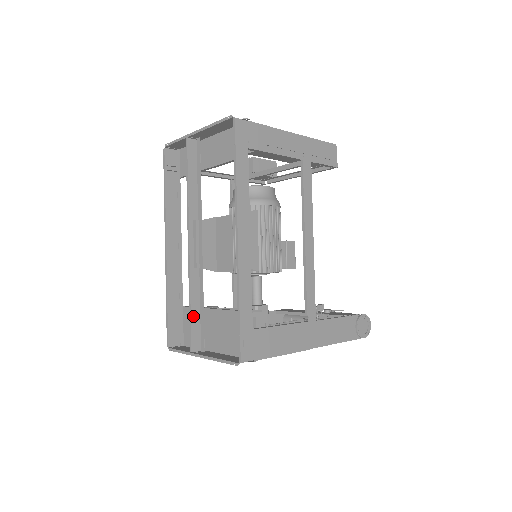
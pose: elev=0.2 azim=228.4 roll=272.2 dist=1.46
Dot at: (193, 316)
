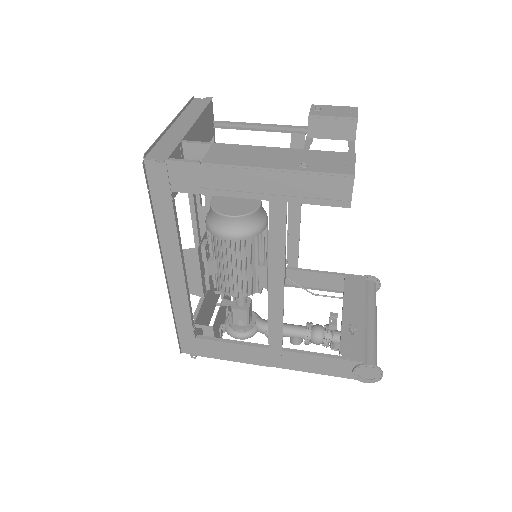
Dot at: occluded
